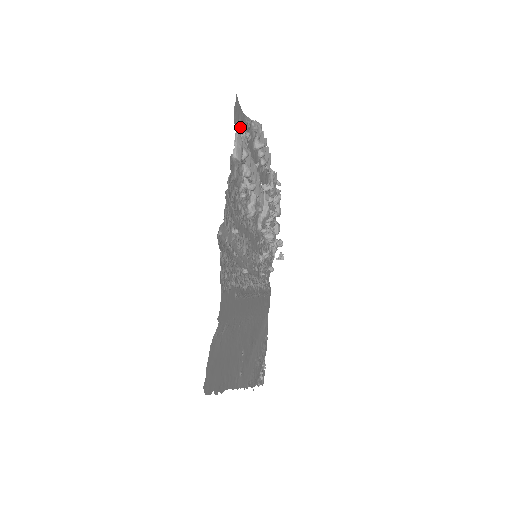
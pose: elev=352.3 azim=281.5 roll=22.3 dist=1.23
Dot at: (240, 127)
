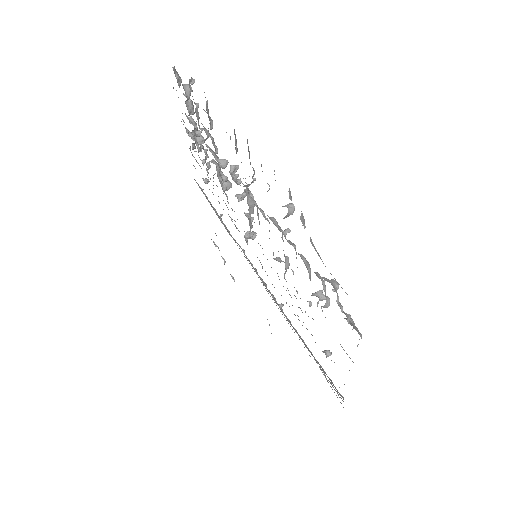
Dot at: occluded
